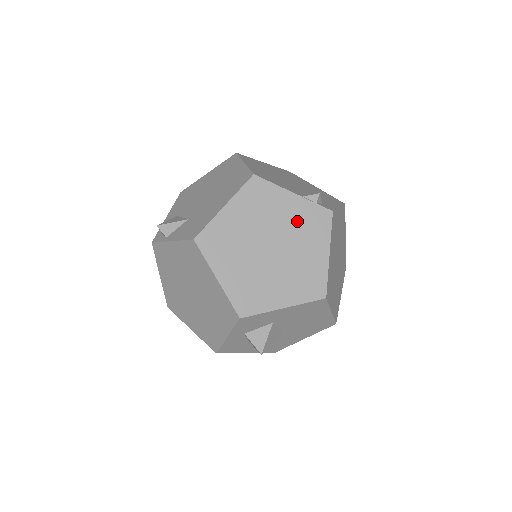
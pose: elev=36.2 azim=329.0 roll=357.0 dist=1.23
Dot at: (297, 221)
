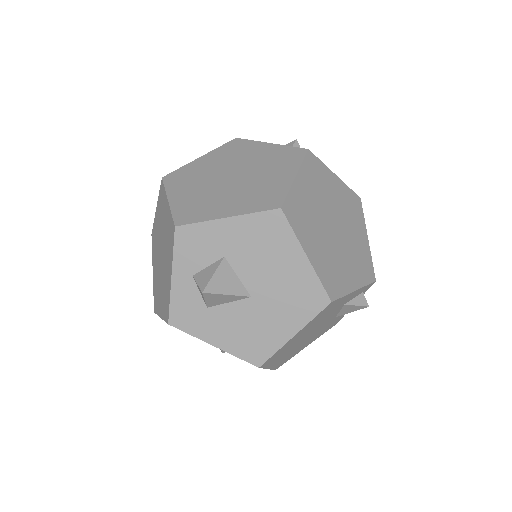
Dot at: (267, 158)
